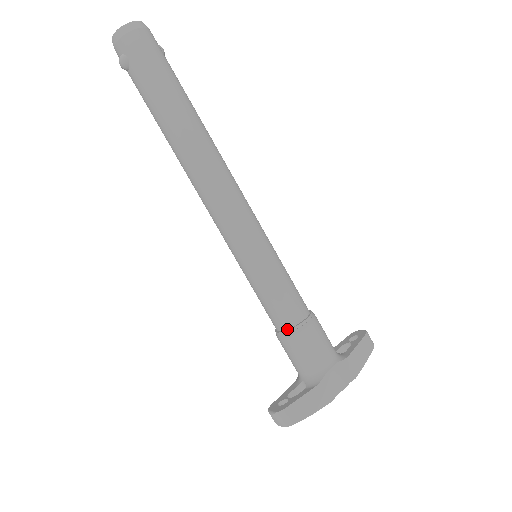
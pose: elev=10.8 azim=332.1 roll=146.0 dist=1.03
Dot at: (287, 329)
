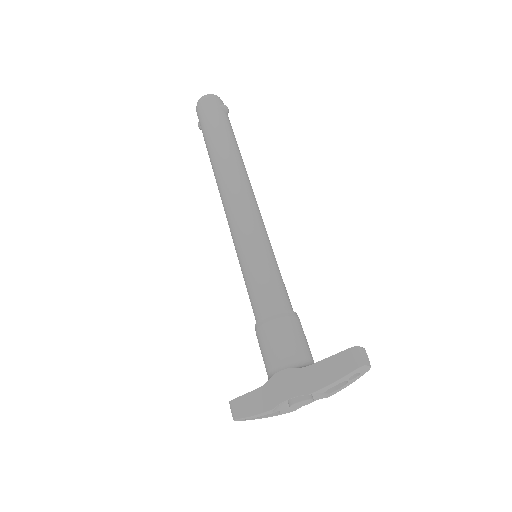
Dot at: occluded
